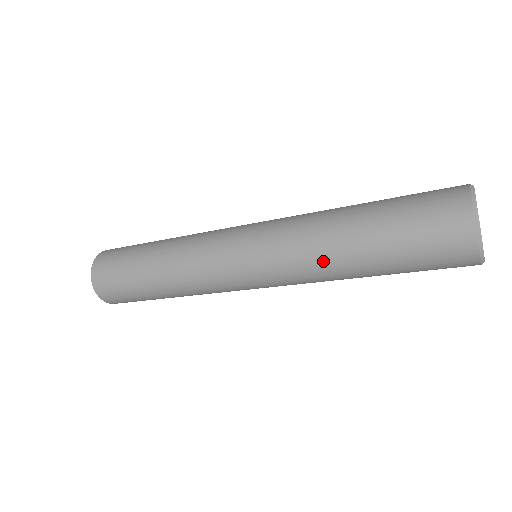
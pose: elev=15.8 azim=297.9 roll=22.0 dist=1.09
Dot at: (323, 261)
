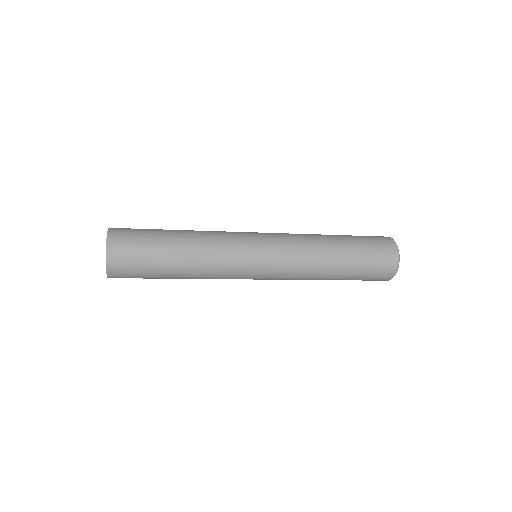
Dot at: (314, 275)
